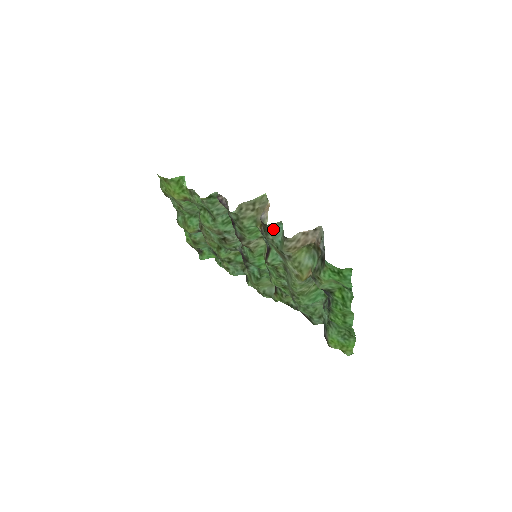
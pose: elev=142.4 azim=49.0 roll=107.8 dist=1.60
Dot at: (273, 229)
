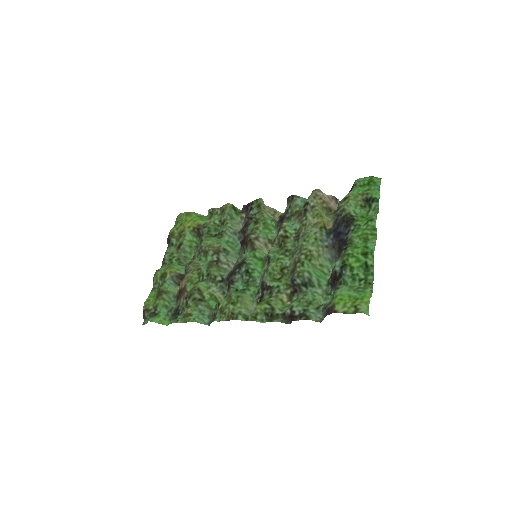
Dot at: (298, 202)
